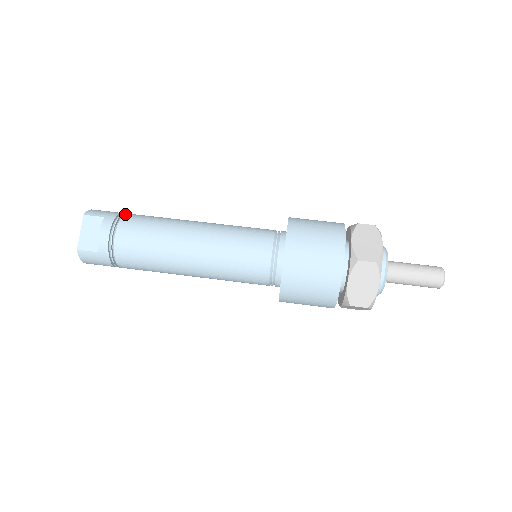
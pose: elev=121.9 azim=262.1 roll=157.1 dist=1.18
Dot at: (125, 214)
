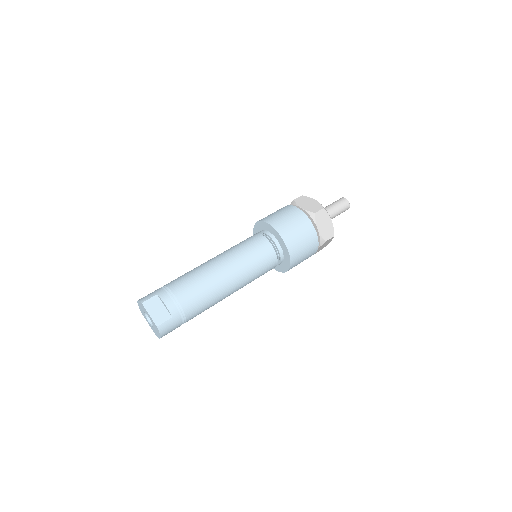
Dot at: (165, 285)
